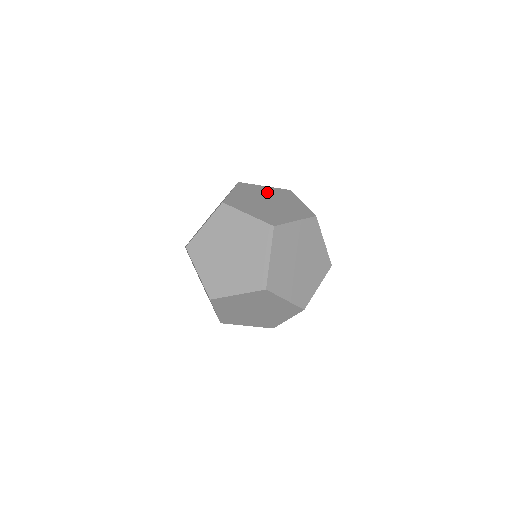
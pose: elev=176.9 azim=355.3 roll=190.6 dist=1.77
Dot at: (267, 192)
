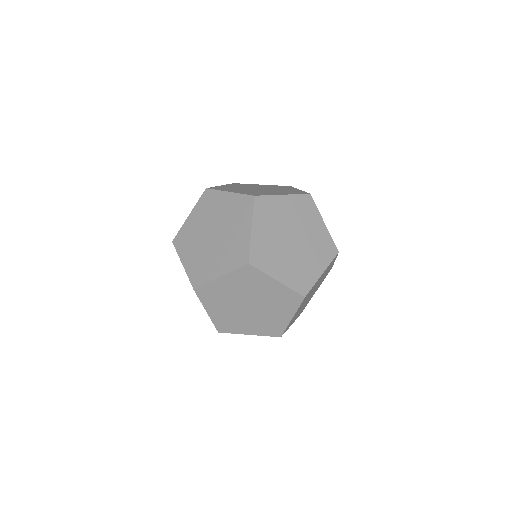
Dot at: (288, 212)
